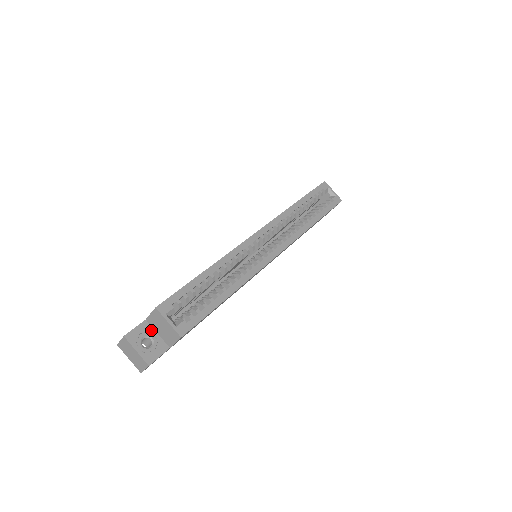
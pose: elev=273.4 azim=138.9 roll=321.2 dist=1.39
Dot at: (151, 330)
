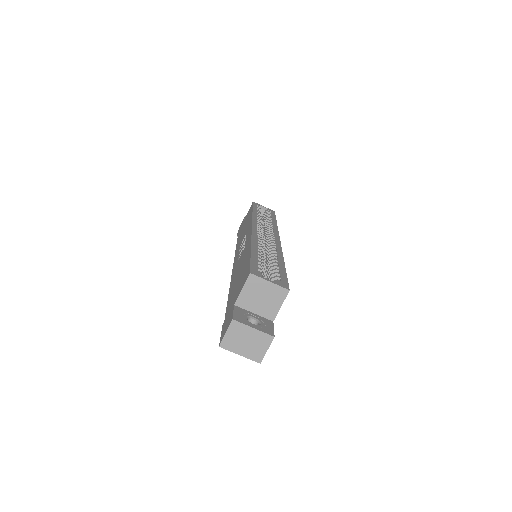
Dot at: (246, 312)
